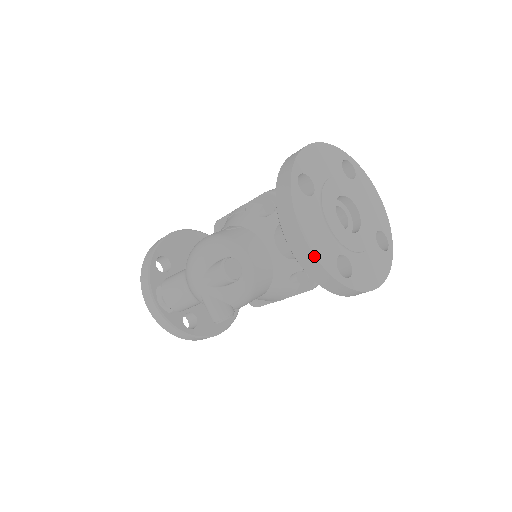
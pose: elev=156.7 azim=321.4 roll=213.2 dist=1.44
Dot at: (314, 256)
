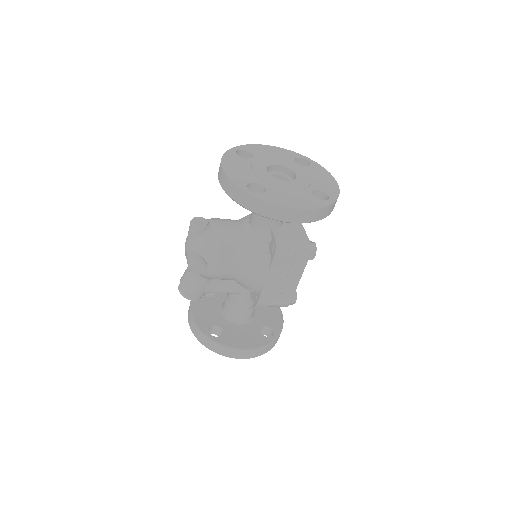
Dot at: (225, 175)
